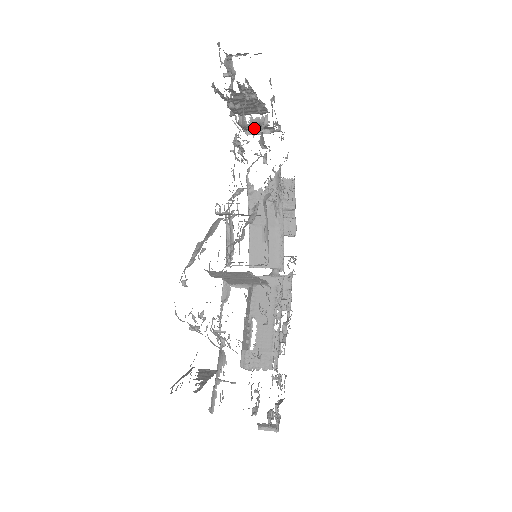
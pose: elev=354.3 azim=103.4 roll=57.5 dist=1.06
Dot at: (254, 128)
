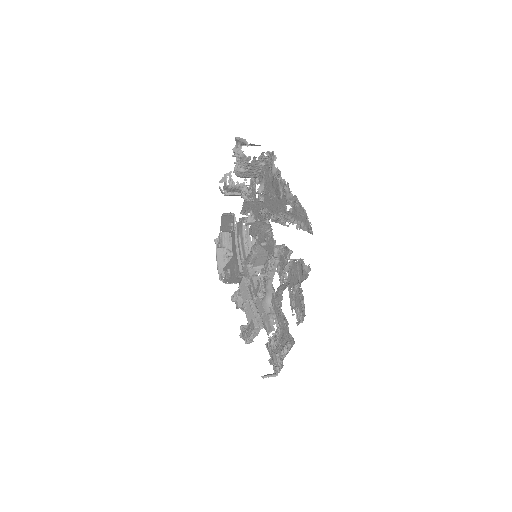
Dot at: (234, 191)
